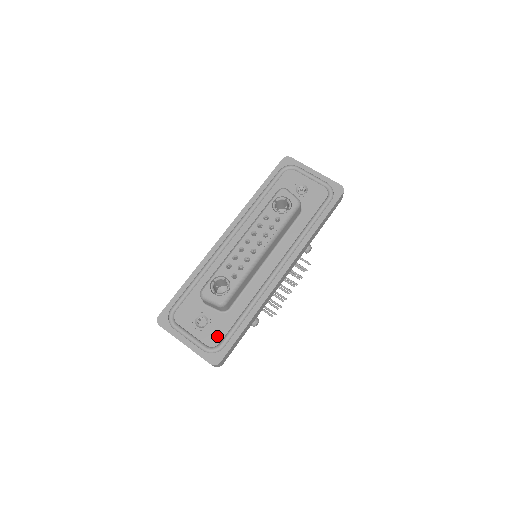
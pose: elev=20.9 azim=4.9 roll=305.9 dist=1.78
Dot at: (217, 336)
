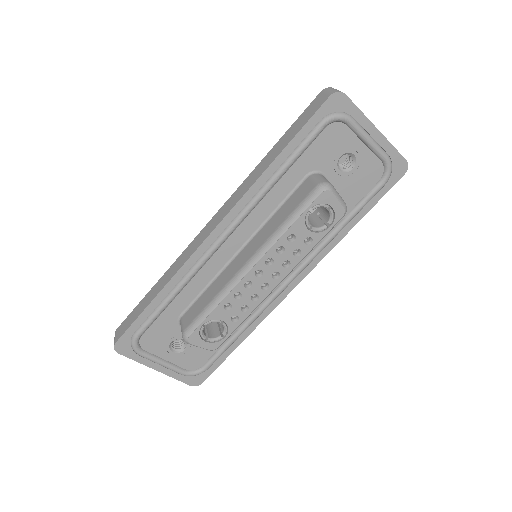
Dot at: (199, 360)
